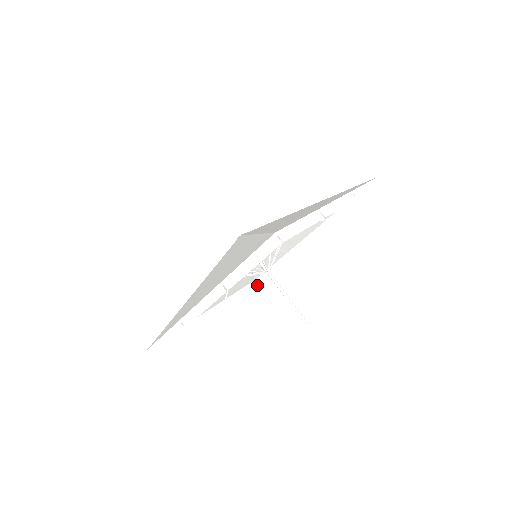
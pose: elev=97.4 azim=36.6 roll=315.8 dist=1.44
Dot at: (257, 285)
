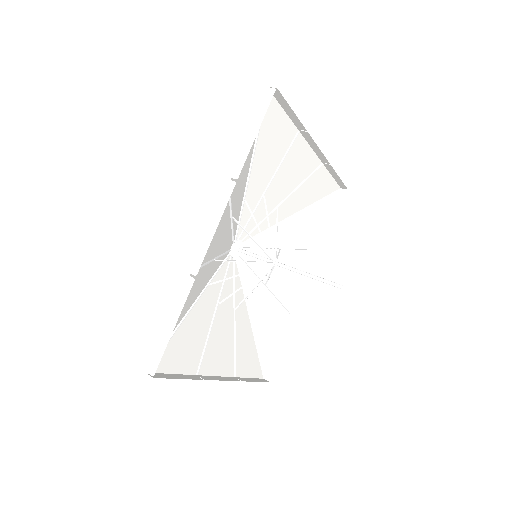
Dot at: occluded
